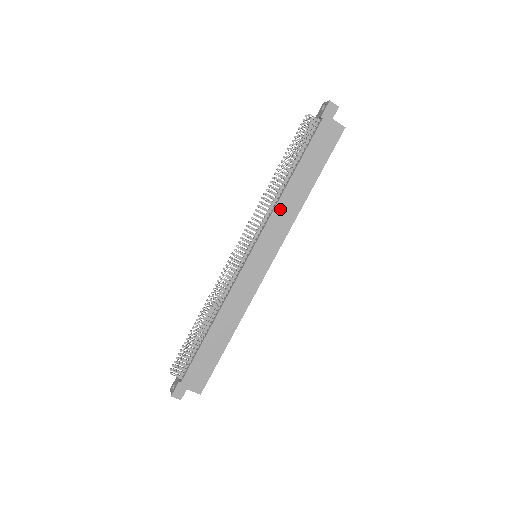
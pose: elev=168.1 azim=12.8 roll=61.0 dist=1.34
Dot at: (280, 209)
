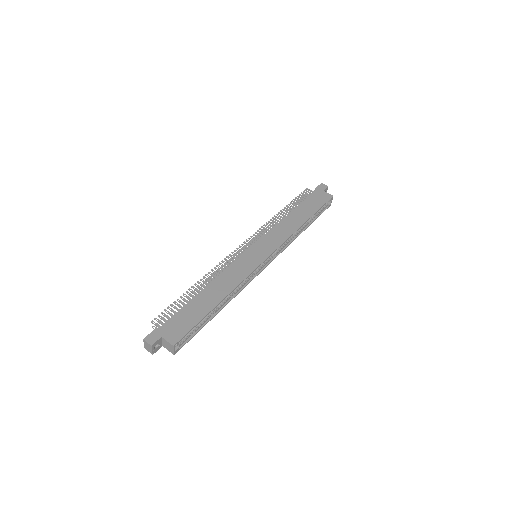
Dot at: (280, 227)
